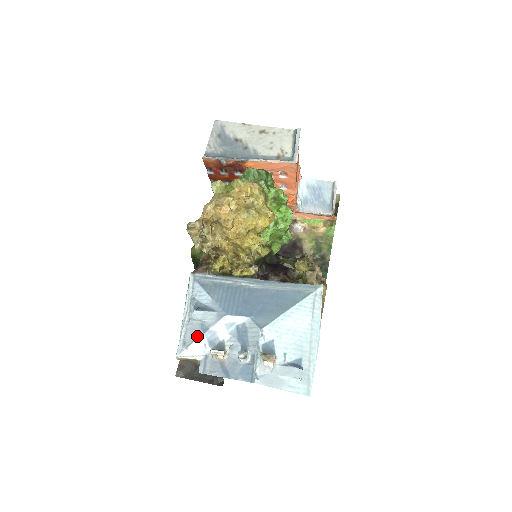
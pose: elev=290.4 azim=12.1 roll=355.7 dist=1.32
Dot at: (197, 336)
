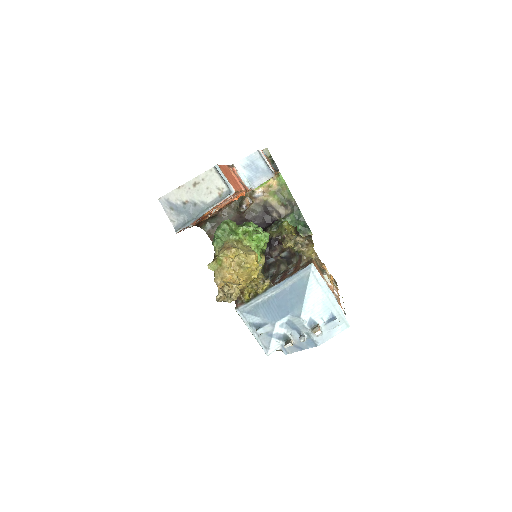
Dot at: (269, 341)
